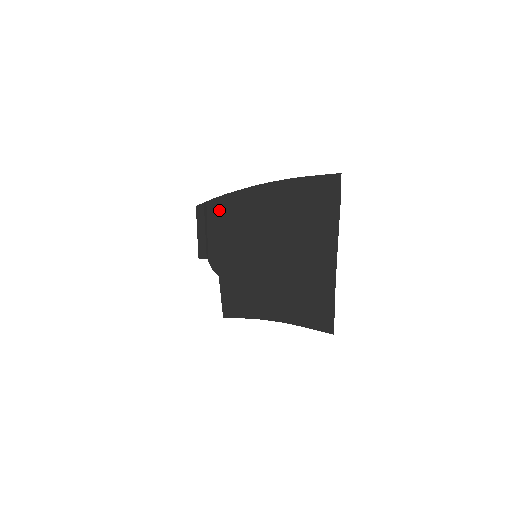
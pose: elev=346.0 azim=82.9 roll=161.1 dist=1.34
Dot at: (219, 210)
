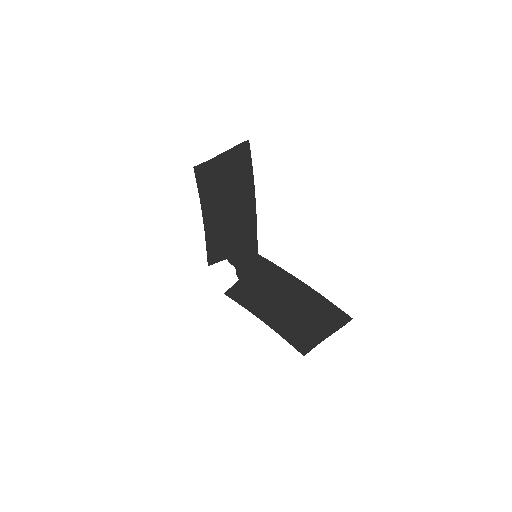
Dot at: occluded
